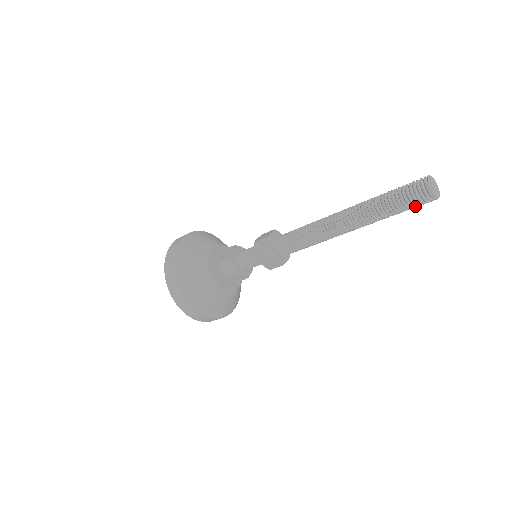
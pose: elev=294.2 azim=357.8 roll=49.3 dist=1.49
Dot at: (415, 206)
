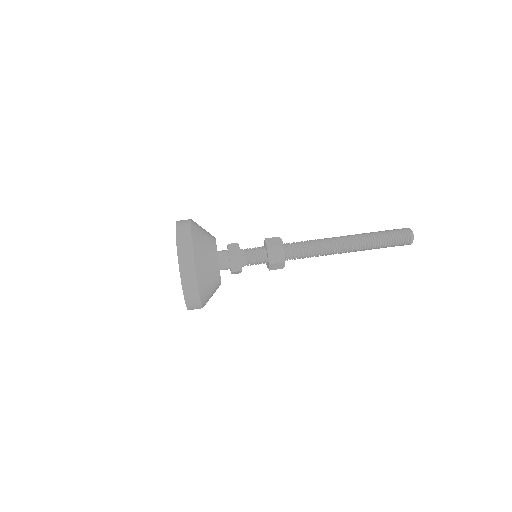
Dot at: occluded
